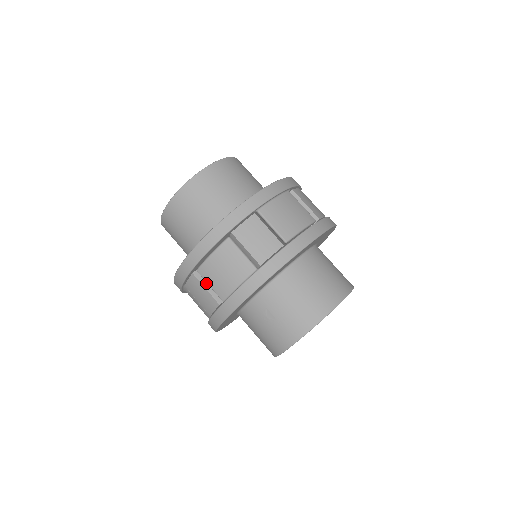
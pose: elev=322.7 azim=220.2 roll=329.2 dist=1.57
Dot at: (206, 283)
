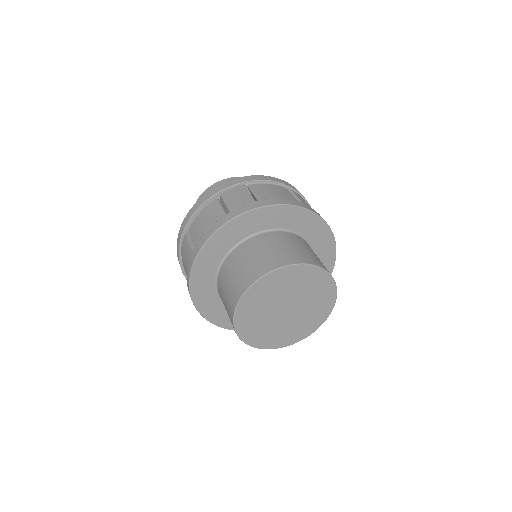
Dot at: occluded
